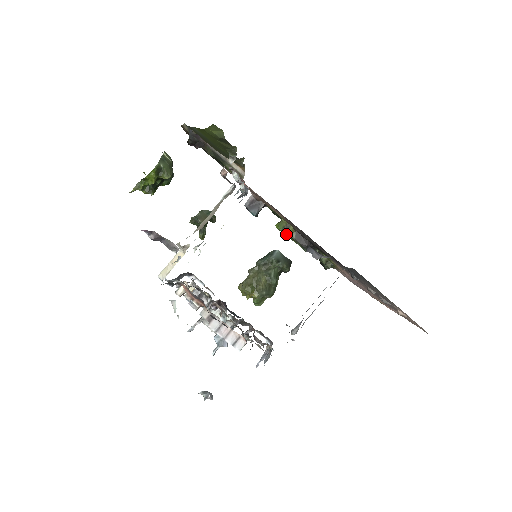
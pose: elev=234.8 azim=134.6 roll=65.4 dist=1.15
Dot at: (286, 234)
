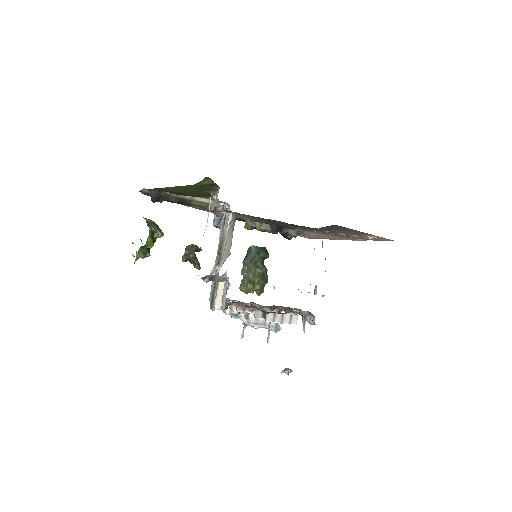
Dot at: occluded
